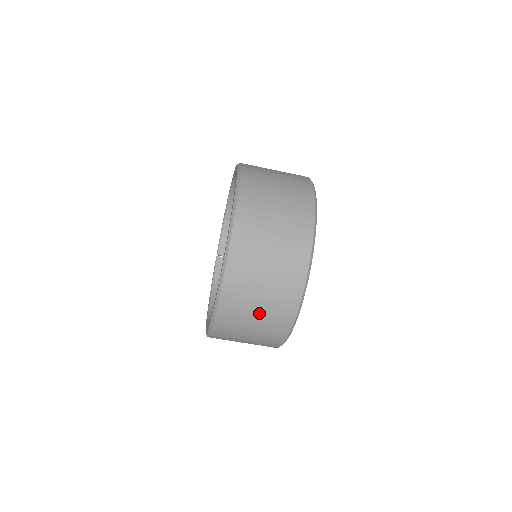
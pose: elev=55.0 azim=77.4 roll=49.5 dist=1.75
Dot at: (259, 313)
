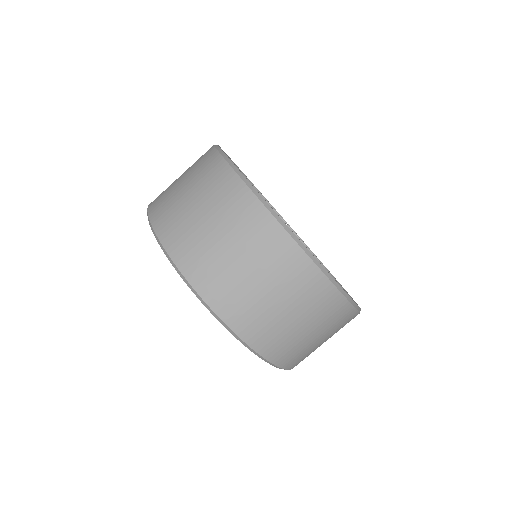
Dot at: (307, 326)
